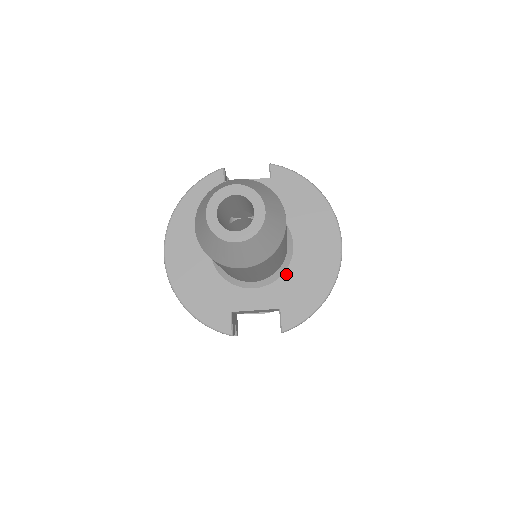
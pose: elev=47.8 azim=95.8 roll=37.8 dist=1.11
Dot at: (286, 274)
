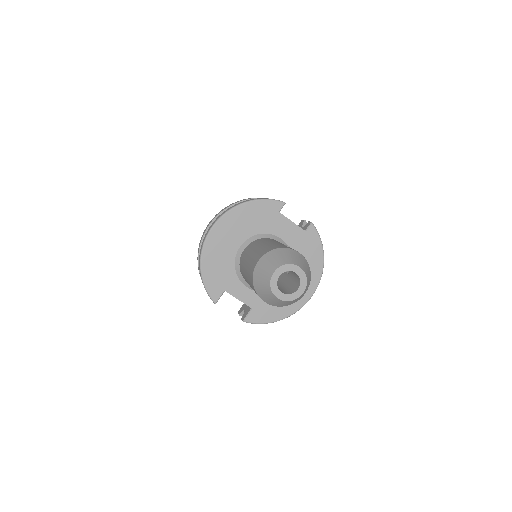
Dot at: occluded
